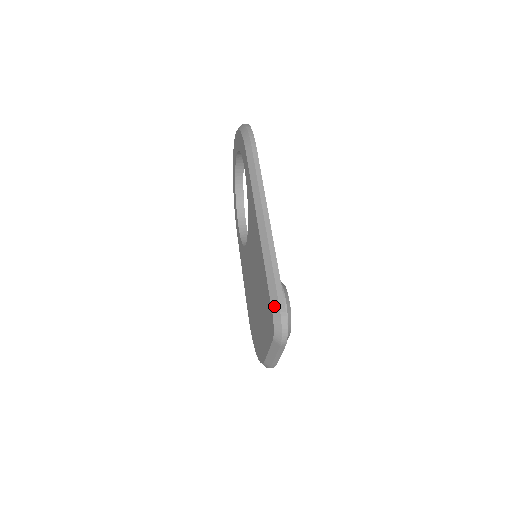
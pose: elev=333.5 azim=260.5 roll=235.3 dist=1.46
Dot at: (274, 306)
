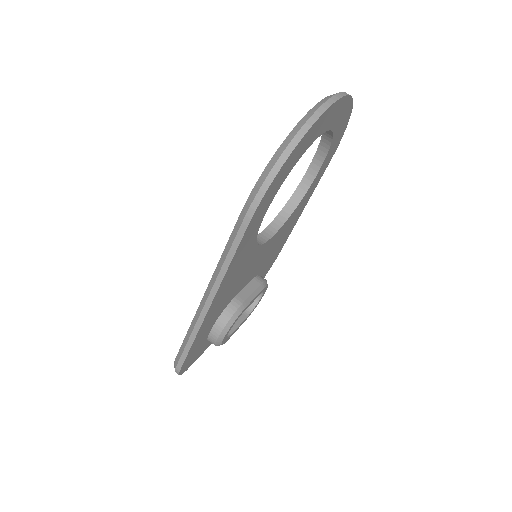
Dot at: (176, 360)
